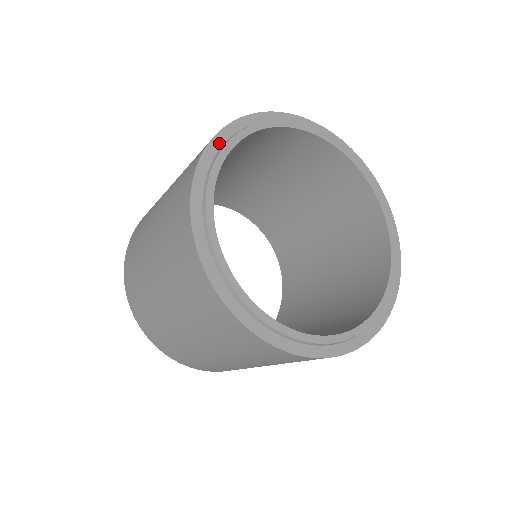
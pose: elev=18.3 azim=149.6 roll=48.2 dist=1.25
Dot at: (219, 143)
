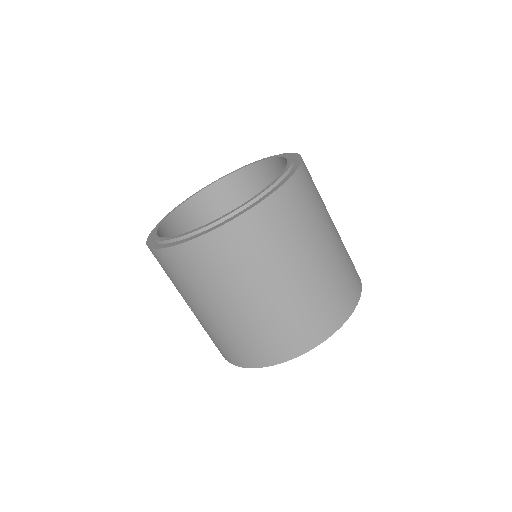
Dot at: (152, 244)
